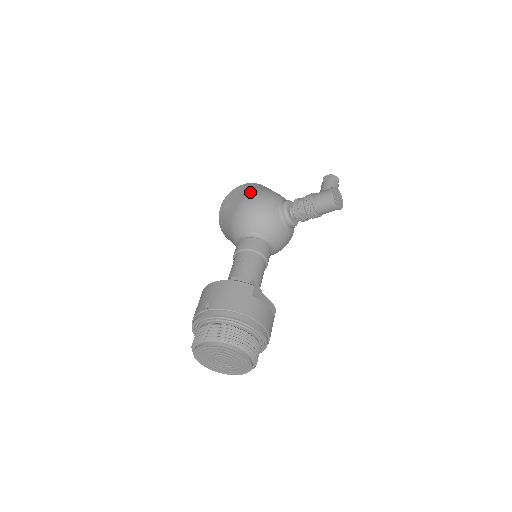
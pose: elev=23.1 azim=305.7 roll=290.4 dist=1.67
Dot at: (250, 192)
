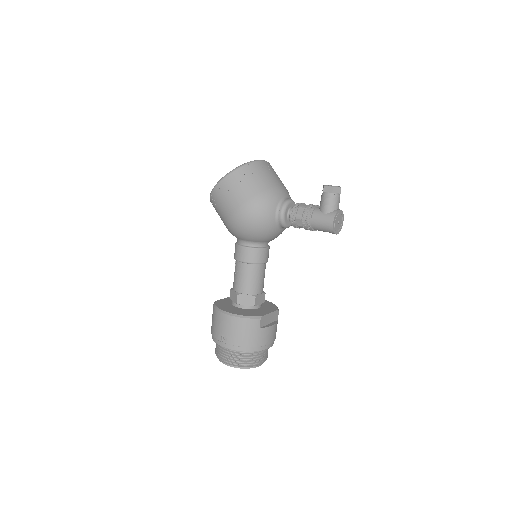
Dot at: (243, 199)
